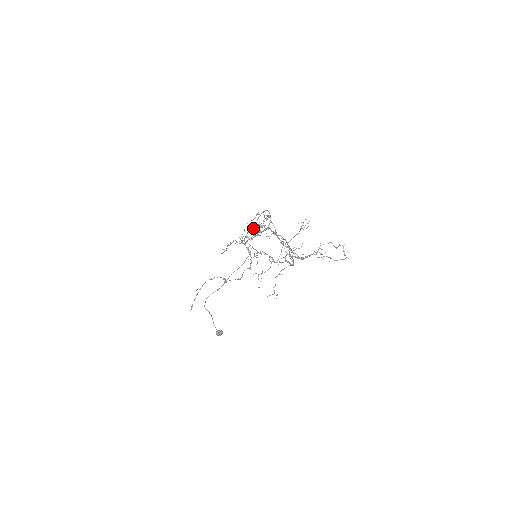
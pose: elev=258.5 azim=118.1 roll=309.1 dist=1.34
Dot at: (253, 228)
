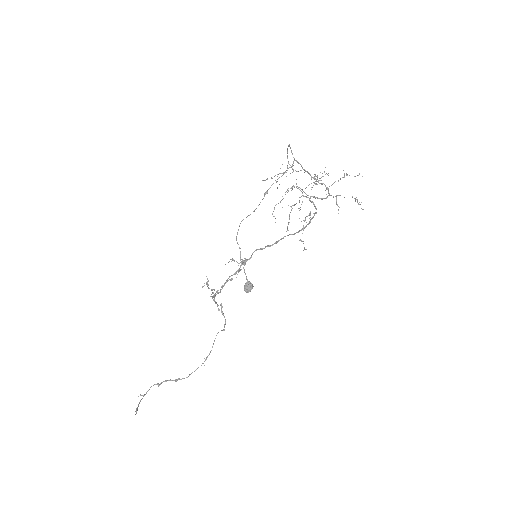
Dot at: occluded
